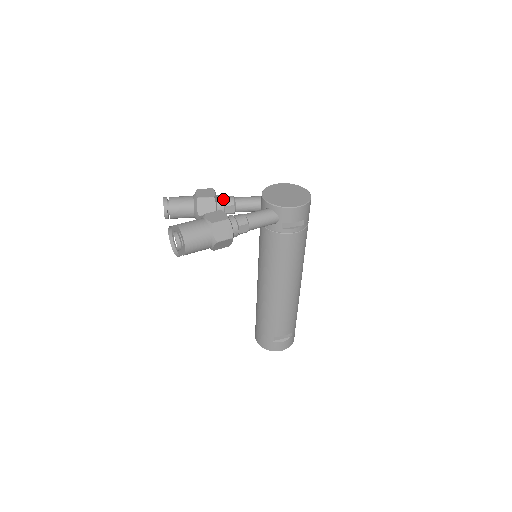
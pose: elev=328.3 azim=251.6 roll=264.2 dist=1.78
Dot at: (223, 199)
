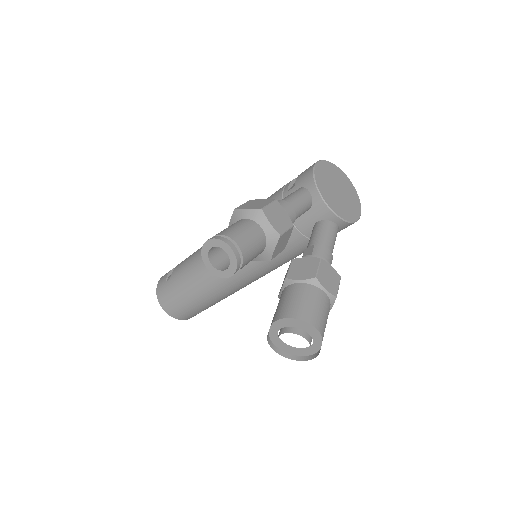
Dot at: occluded
